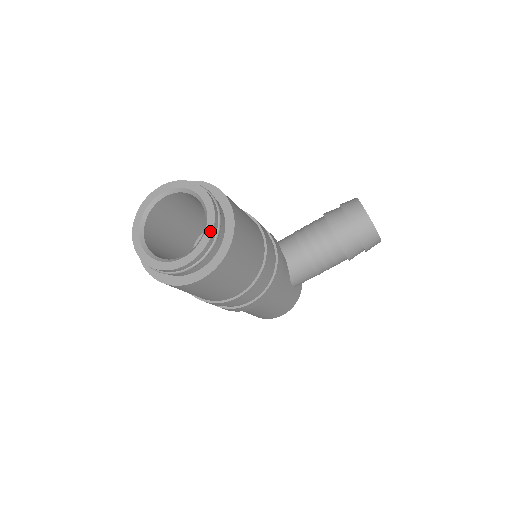
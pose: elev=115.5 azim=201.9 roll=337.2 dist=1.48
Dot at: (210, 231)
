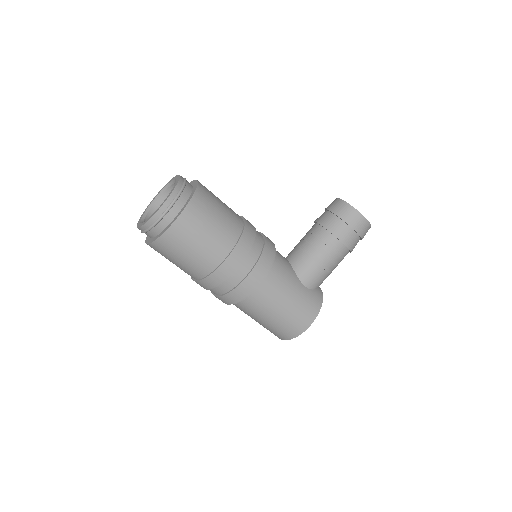
Dot at: (175, 185)
